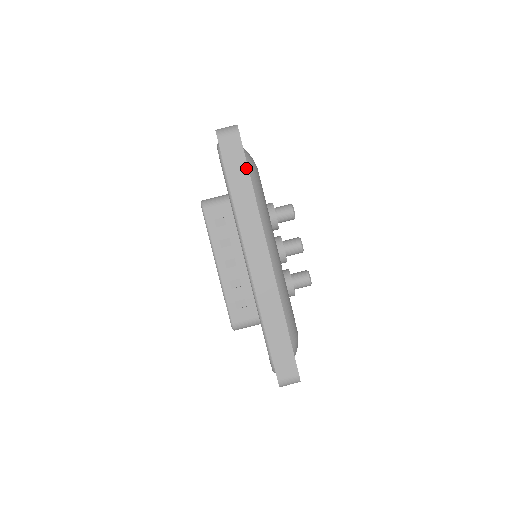
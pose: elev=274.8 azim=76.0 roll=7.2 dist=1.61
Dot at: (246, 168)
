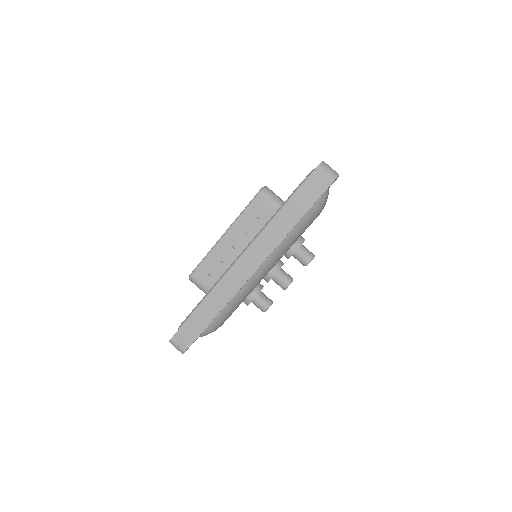
Dot at: (308, 208)
